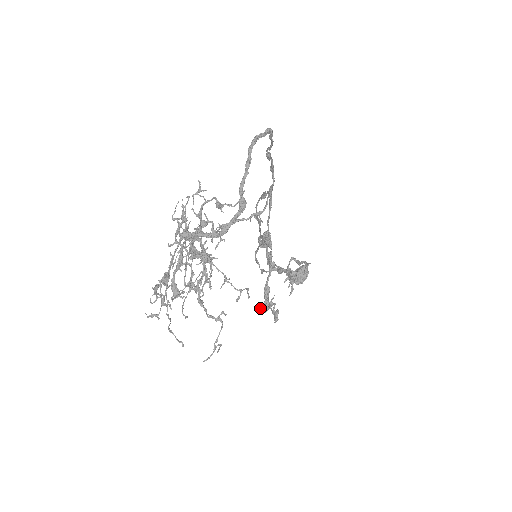
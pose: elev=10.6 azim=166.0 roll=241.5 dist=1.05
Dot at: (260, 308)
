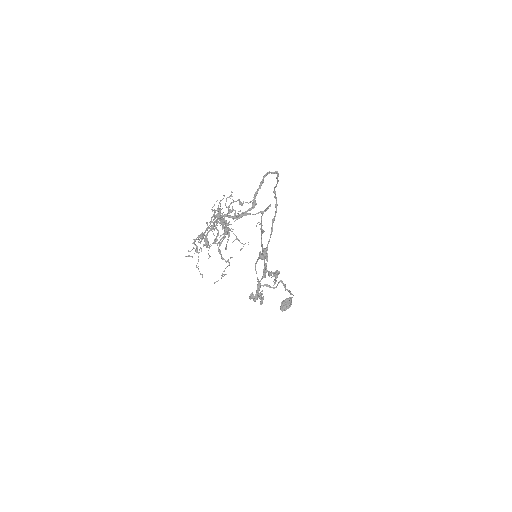
Dot at: (252, 295)
